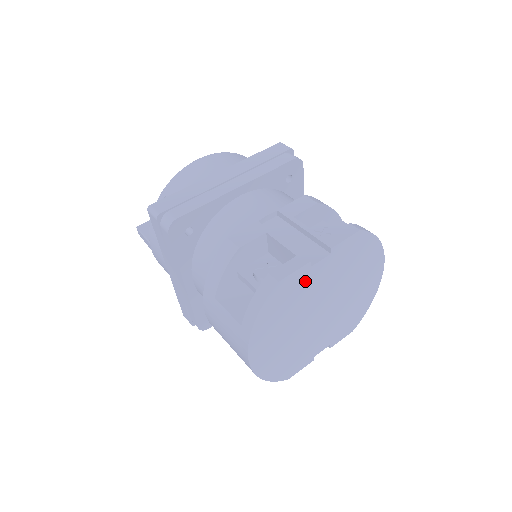
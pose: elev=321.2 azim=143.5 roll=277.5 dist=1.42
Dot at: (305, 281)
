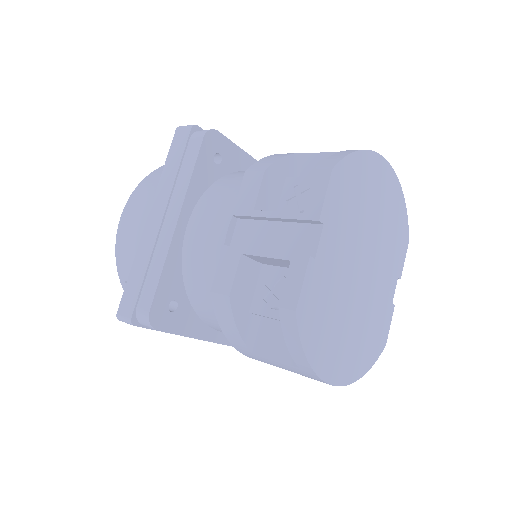
Dot at: (322, 275)
